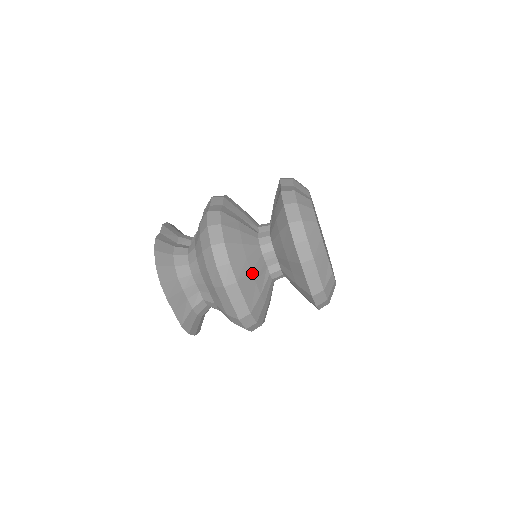
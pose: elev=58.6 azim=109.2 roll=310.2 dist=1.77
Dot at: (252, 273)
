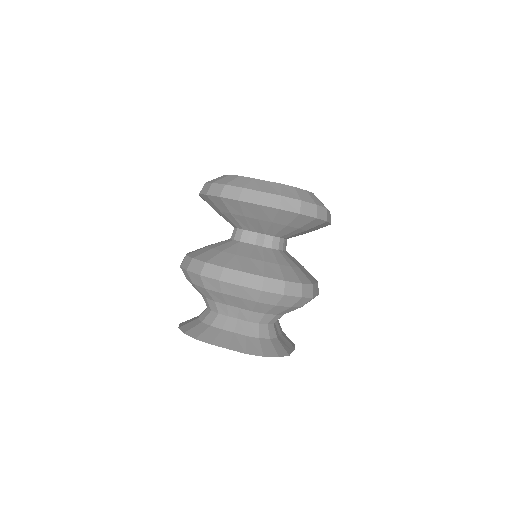
Dot at: (238, 255)
